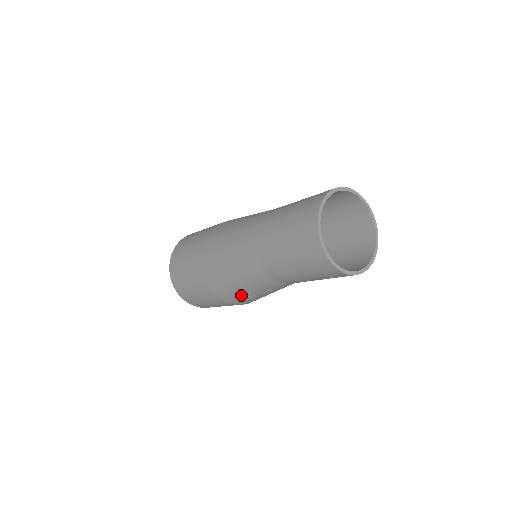
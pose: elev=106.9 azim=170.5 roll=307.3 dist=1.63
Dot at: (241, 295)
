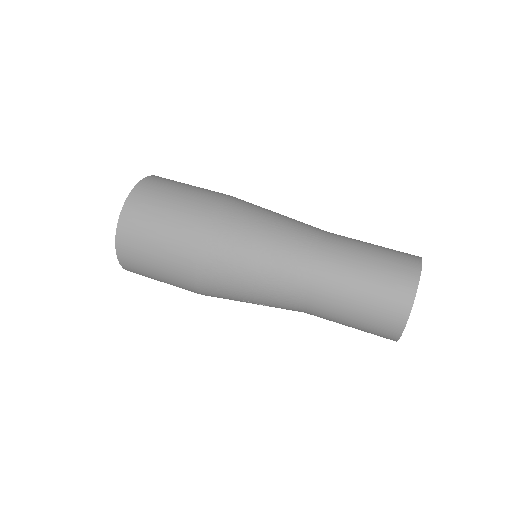
Dot at: (232, 298)
